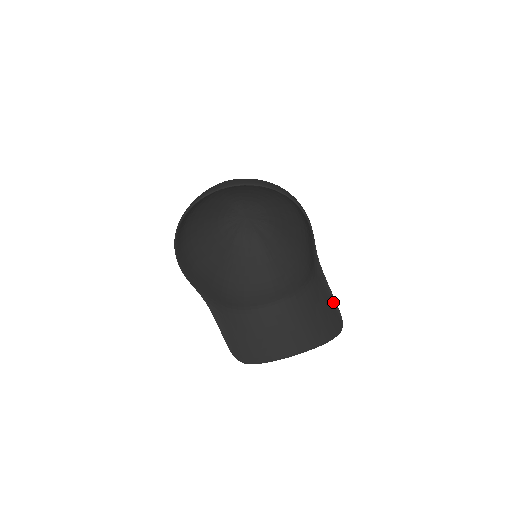
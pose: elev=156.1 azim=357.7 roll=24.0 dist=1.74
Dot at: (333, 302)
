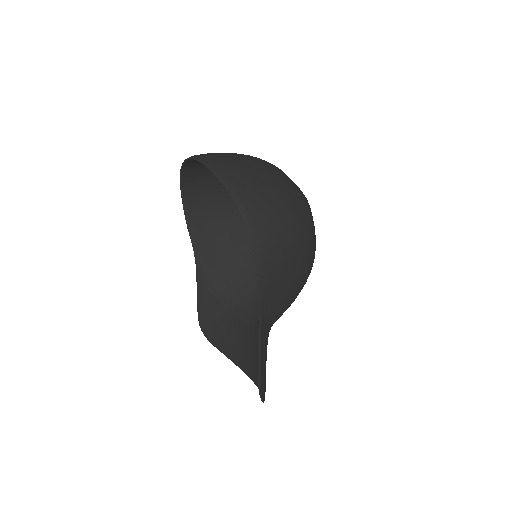
Dot at: (258, 367)
